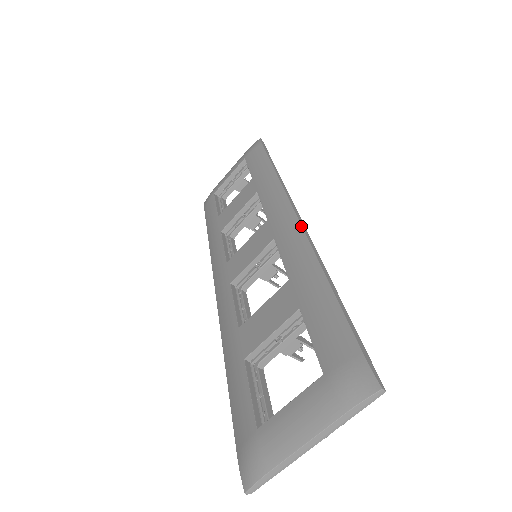
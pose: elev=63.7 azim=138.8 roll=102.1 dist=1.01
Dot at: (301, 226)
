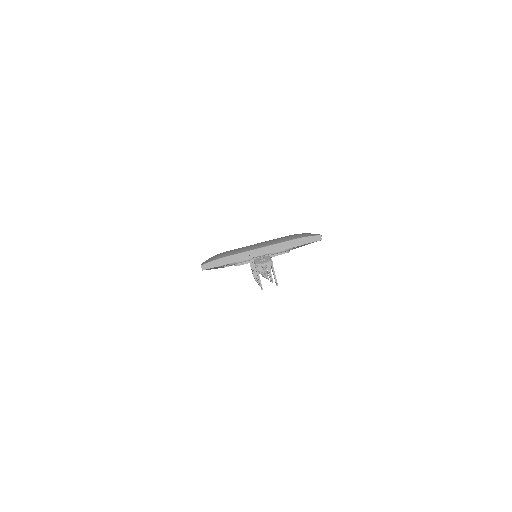
Dot at: occluded
